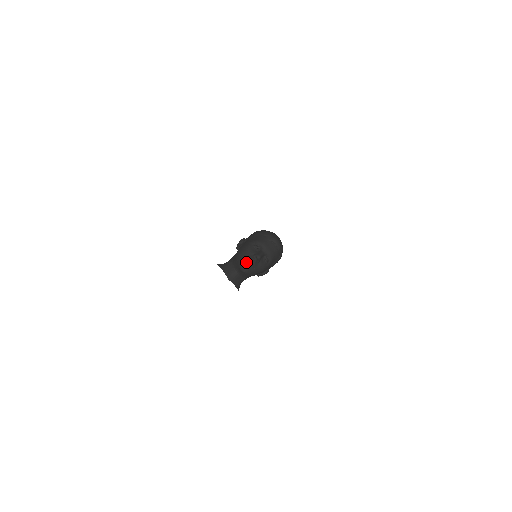
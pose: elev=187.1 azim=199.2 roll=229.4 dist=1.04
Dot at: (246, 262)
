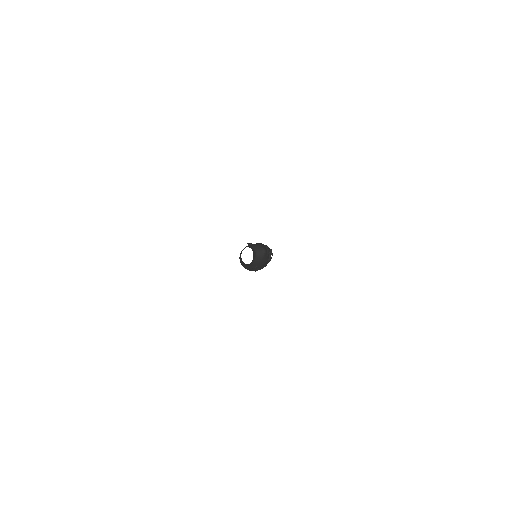
Dot at: (266, 248)
